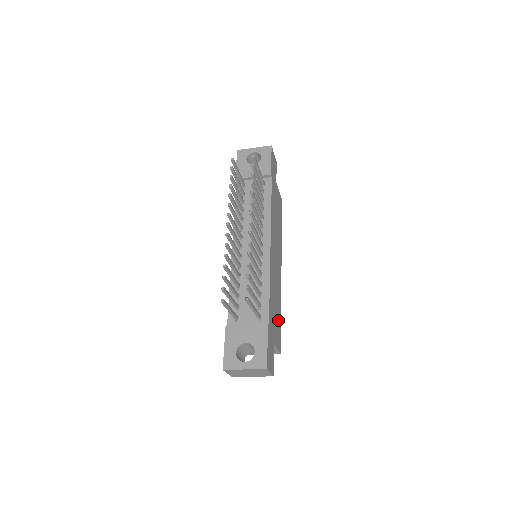
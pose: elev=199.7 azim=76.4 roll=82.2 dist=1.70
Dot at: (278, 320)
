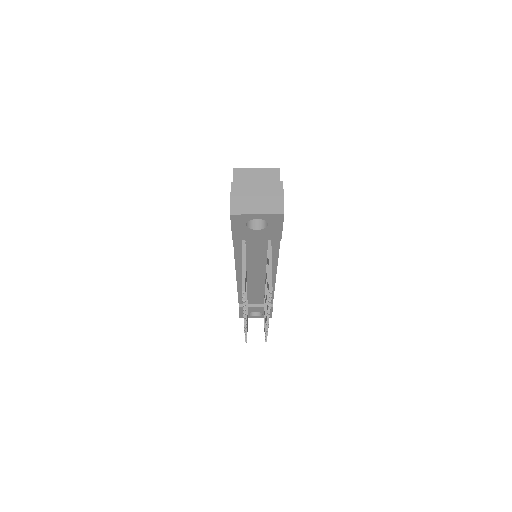
Dot at: occluded
